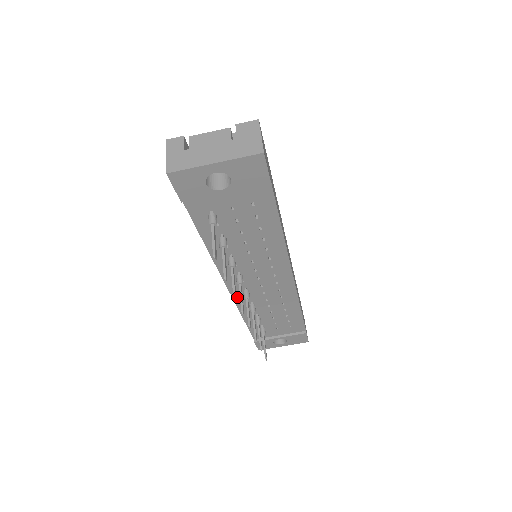
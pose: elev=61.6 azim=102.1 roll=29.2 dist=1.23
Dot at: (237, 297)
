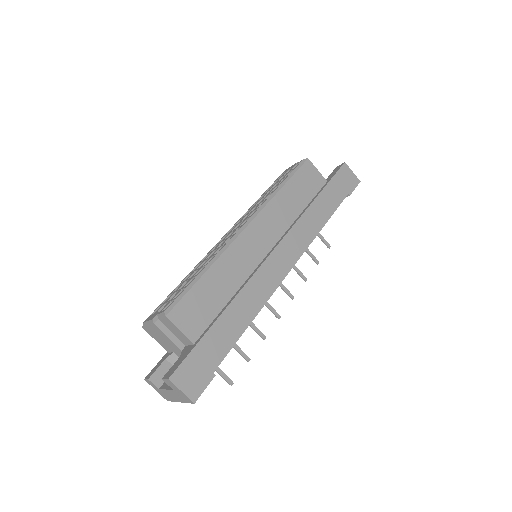
Dot at: occluded
